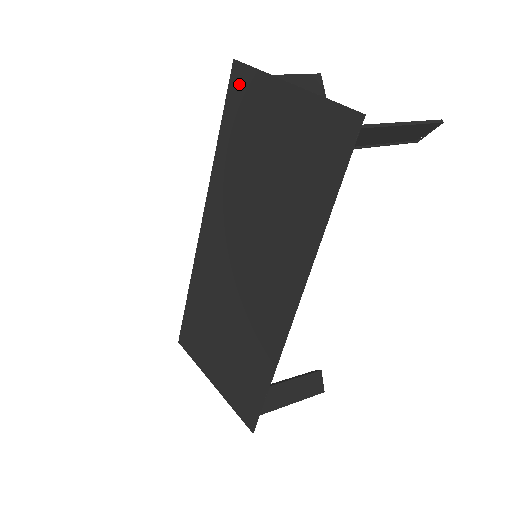
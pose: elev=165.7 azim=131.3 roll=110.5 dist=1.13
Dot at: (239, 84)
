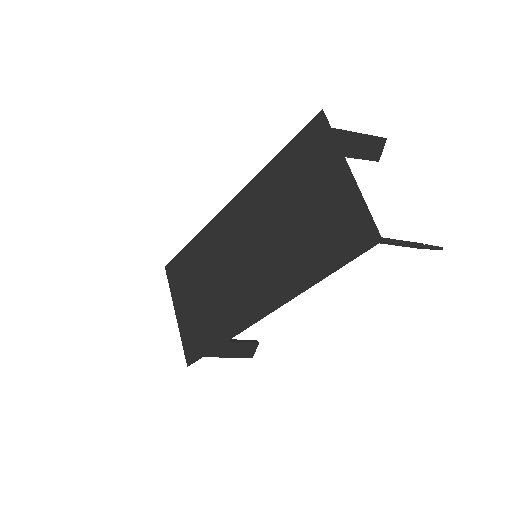
Dot at: (315, 132)
